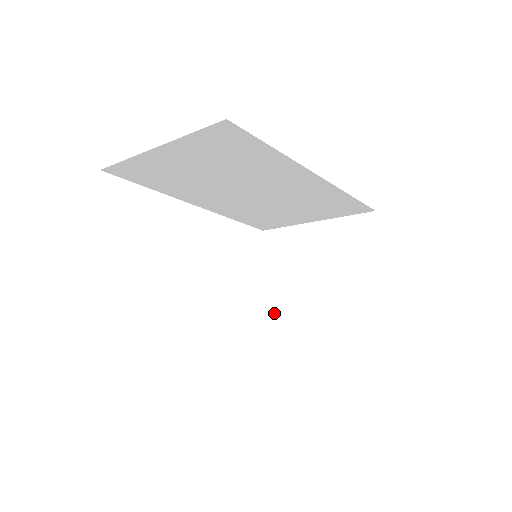
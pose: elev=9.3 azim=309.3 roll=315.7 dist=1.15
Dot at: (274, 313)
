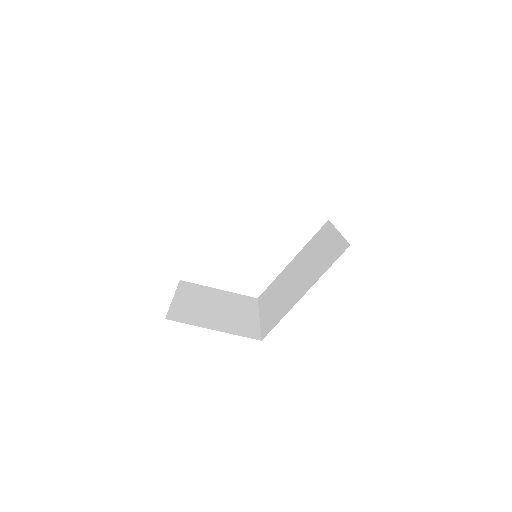
Dot at: occluded
